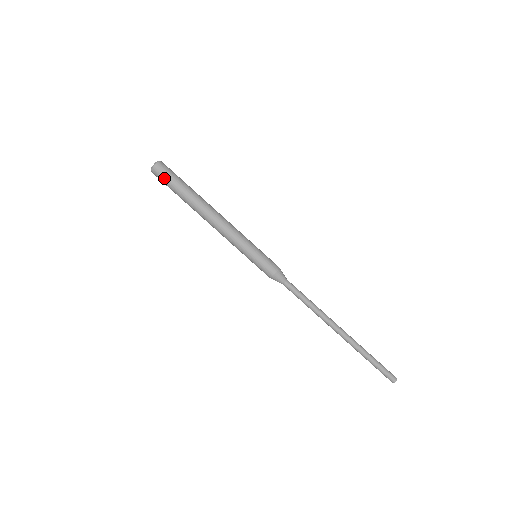
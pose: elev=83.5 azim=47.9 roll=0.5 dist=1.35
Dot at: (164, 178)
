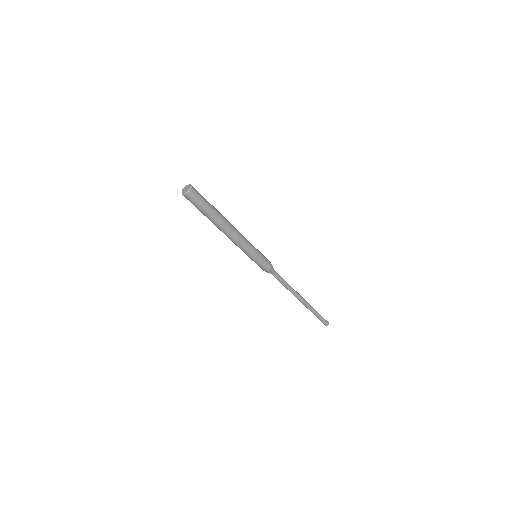
Dot at: (193, 203)
